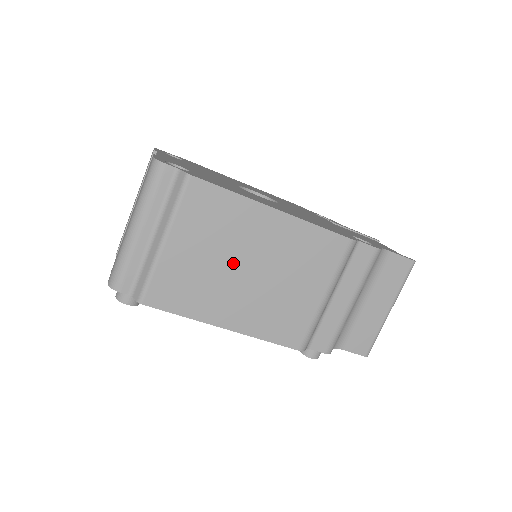
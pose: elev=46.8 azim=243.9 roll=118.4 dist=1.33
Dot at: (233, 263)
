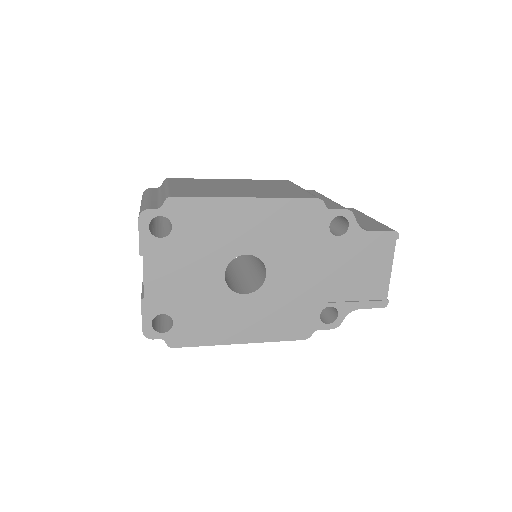
Dot at: occluded
